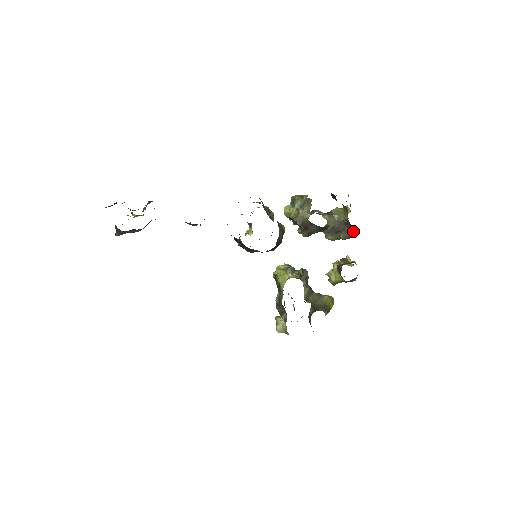
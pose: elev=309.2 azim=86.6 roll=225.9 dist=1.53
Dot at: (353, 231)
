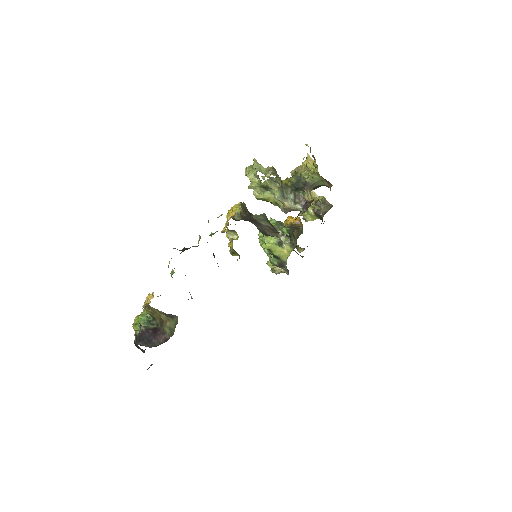
Dot at: occluded
